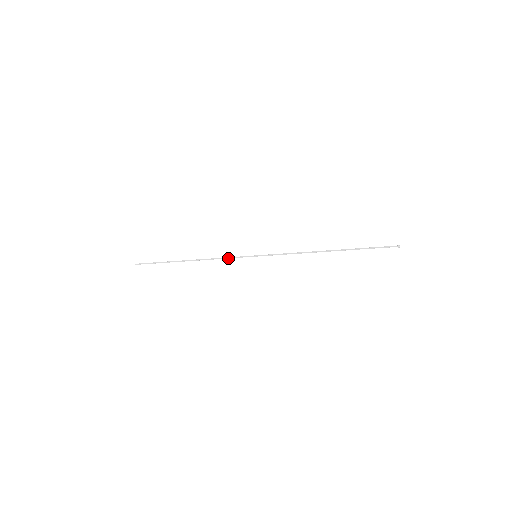
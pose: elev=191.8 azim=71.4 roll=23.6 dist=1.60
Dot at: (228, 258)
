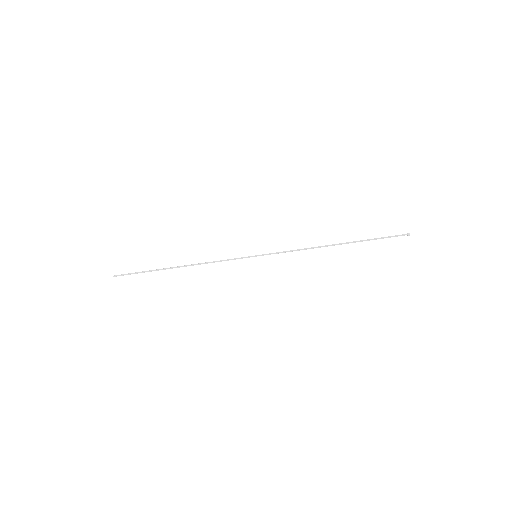
Dot at: (224, 260)
